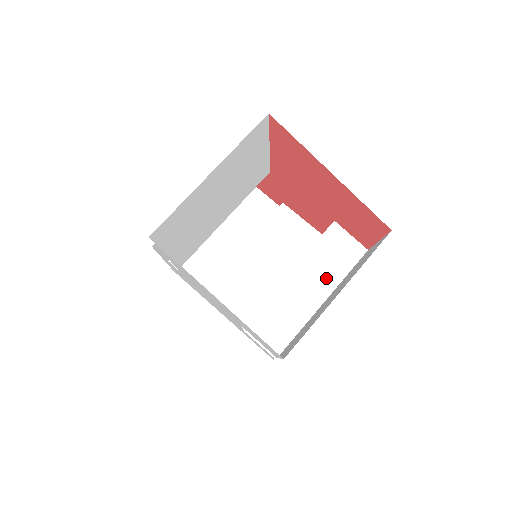
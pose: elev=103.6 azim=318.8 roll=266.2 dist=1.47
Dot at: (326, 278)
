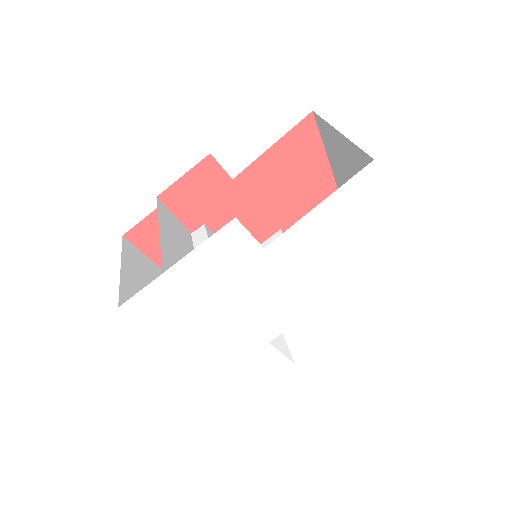
Dot at: occluded
